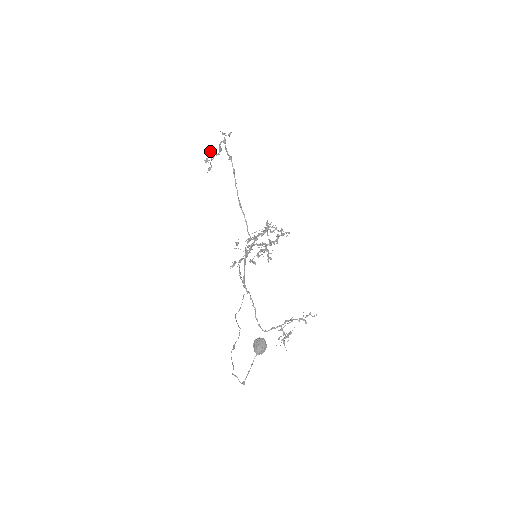
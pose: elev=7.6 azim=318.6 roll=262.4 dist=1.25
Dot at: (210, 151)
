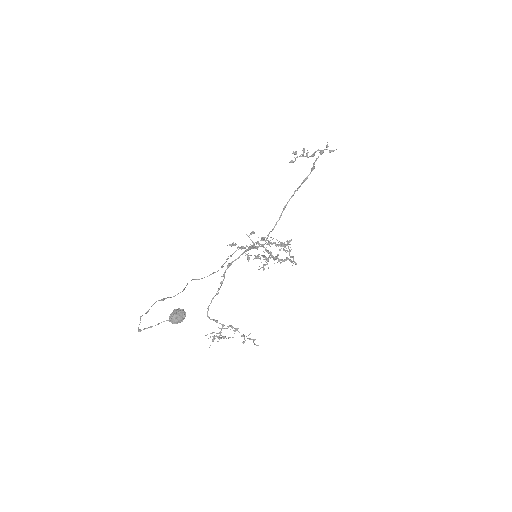
Dot at: occluded
